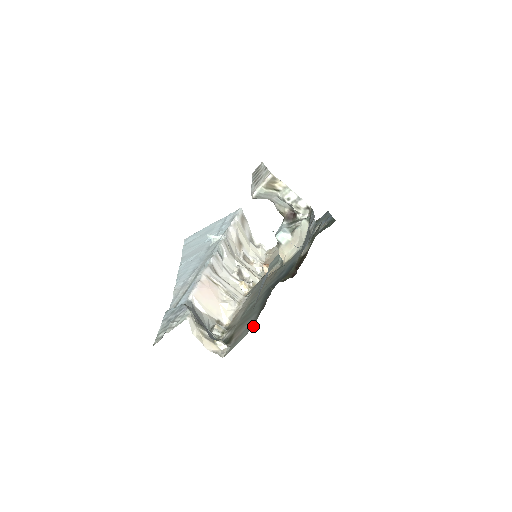
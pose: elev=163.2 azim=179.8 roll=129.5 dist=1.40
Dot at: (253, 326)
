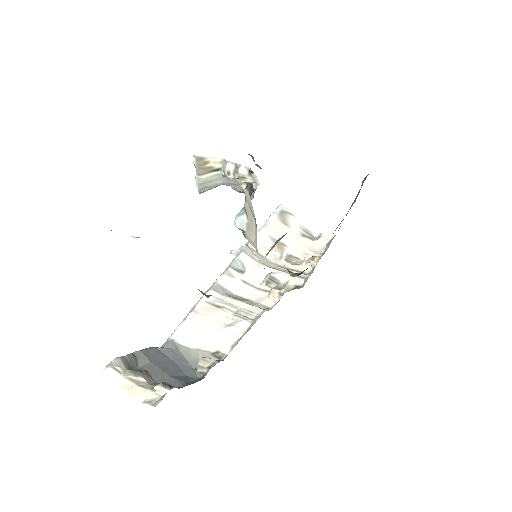
Dot at: occluded
